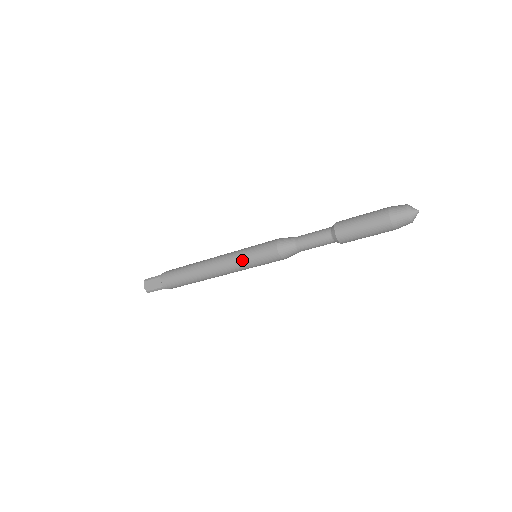
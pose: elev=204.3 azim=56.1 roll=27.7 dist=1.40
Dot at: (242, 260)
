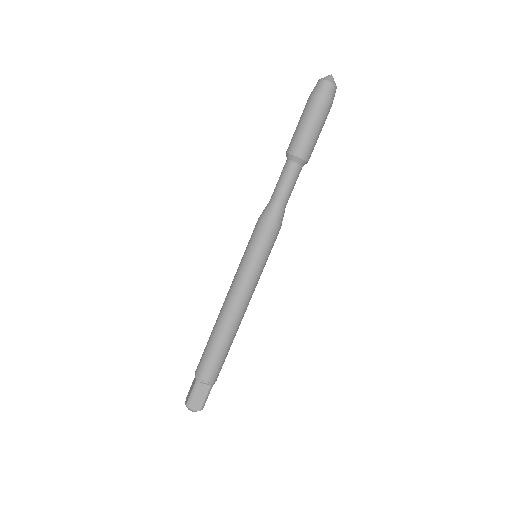
Dot at: (240, 263)
